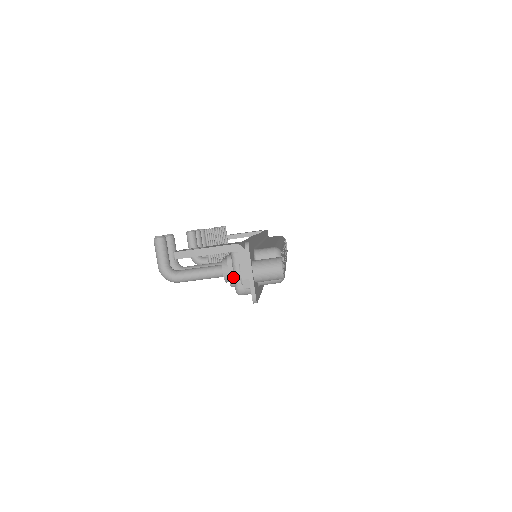
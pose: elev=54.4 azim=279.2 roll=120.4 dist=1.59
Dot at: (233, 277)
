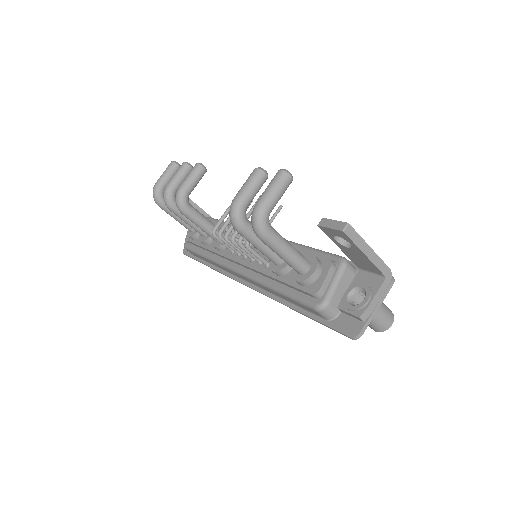
Dot at: (325, 287)
